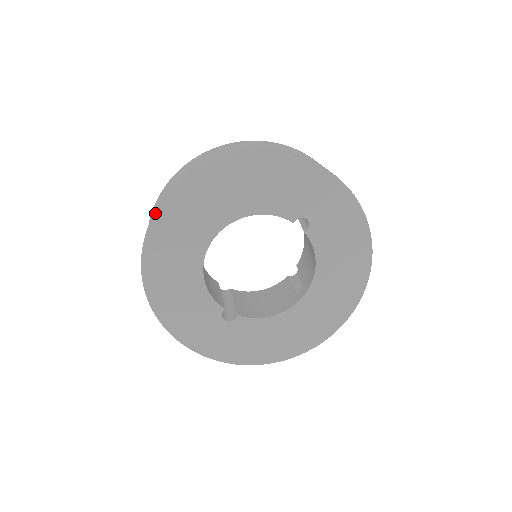
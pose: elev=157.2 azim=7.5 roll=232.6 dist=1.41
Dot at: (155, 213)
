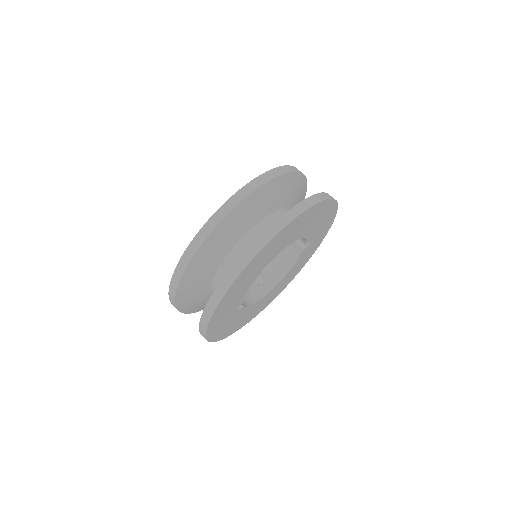
Dot at: (278, 233)
